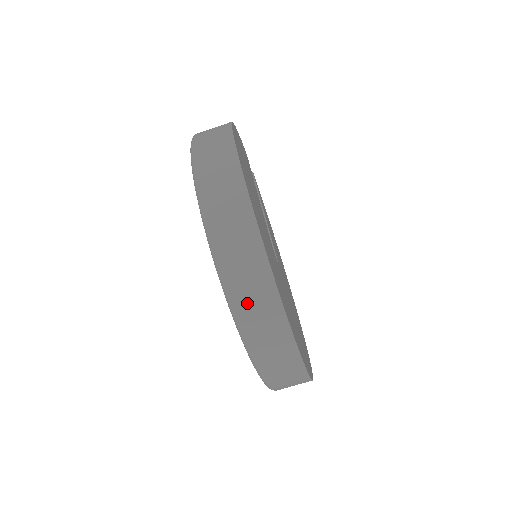
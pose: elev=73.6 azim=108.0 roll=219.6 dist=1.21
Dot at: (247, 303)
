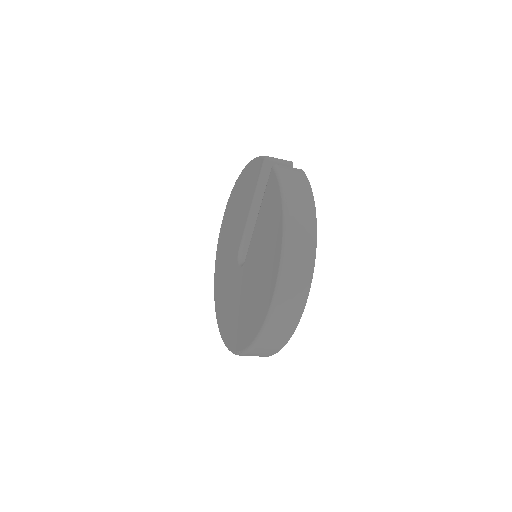
Dot at: occluded
